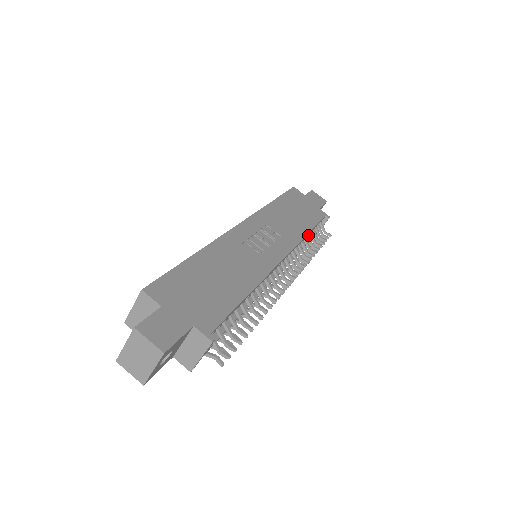
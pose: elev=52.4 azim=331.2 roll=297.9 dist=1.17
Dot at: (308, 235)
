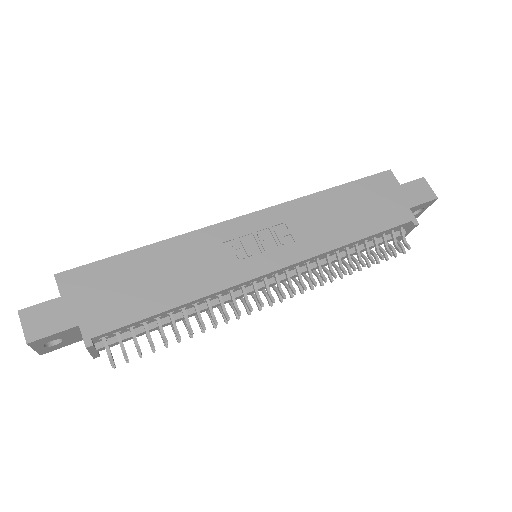
Dot at: (357, 244)
